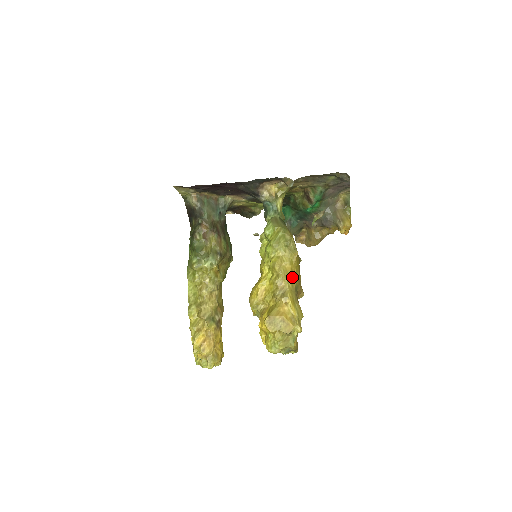
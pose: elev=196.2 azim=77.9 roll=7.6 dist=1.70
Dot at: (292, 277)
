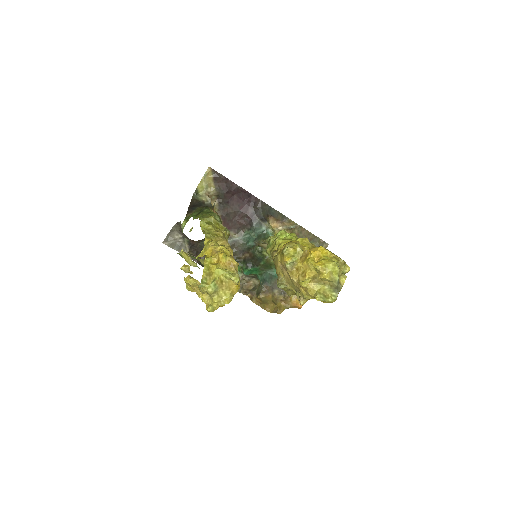
Dot at: occluded
